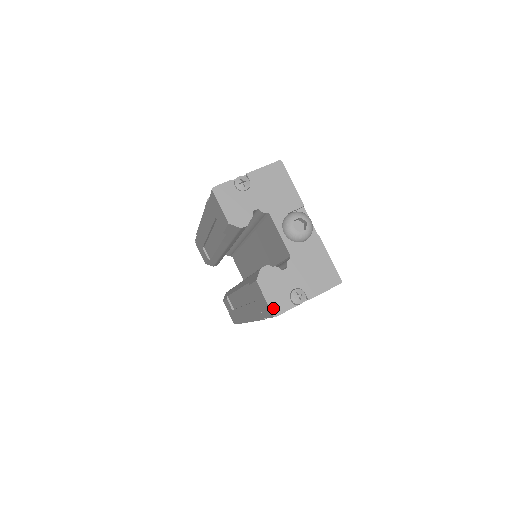
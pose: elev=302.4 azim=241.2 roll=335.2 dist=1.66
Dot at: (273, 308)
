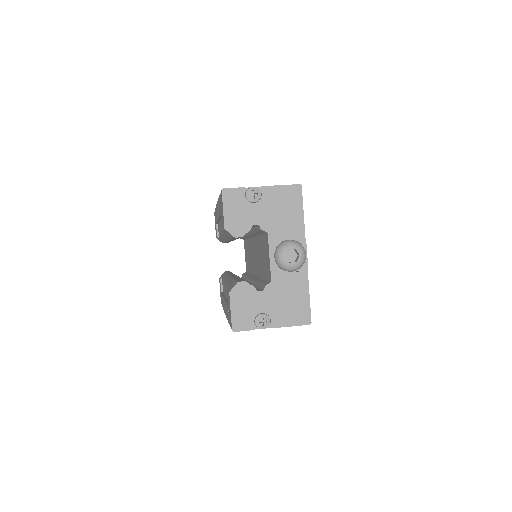
Dot at: (235, 323)
